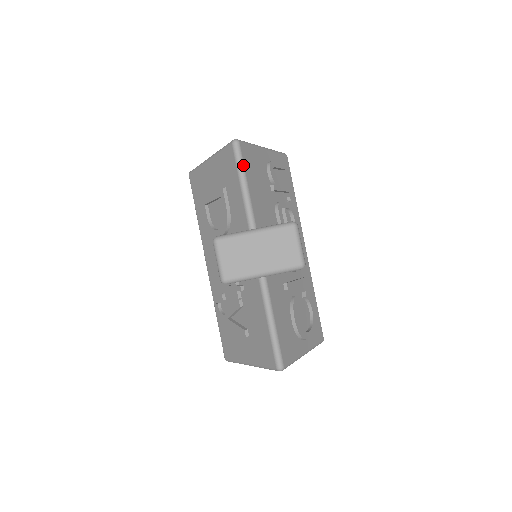
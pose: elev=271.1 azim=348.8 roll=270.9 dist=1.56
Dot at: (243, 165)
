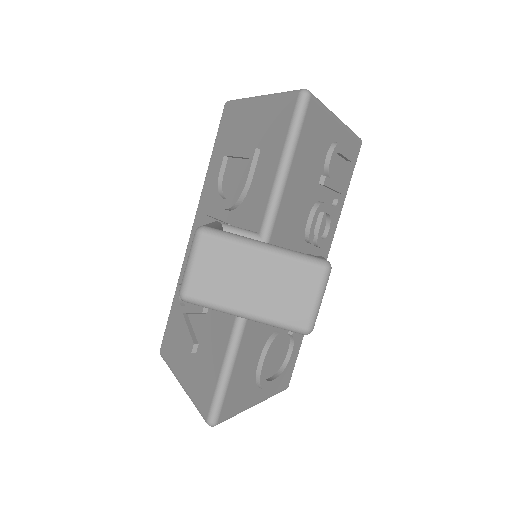
Dot at: (299, 132)
